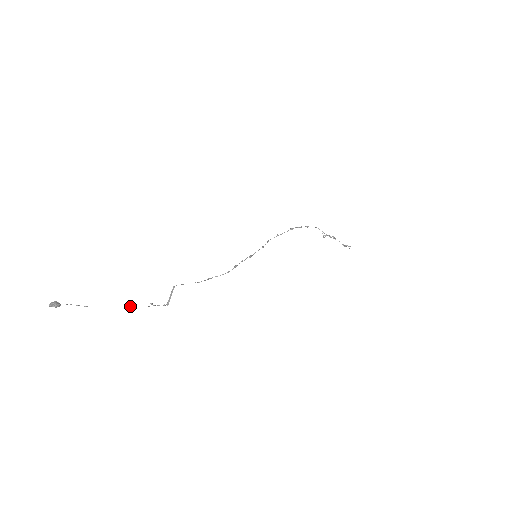
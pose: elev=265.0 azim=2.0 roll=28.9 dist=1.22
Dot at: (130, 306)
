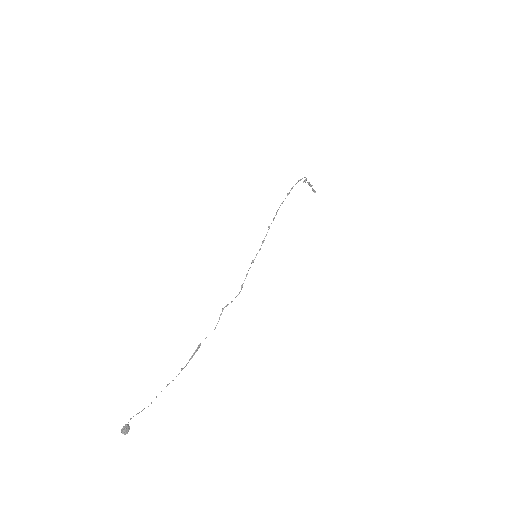
Dot at: (169, 383)
